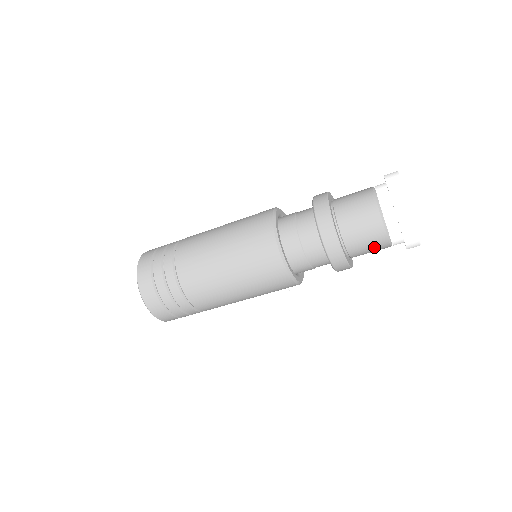
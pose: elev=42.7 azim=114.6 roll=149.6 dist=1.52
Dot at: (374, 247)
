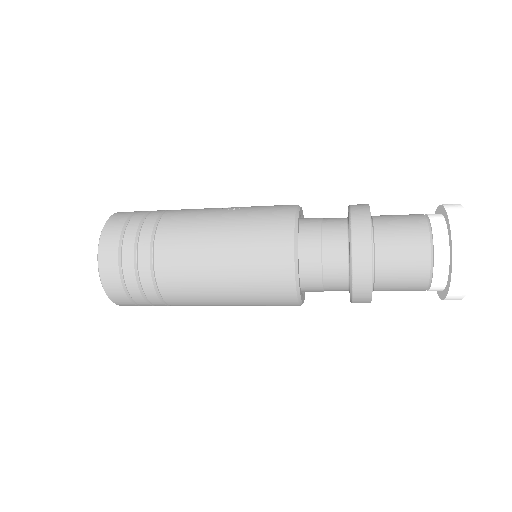
Dot at: occluded
